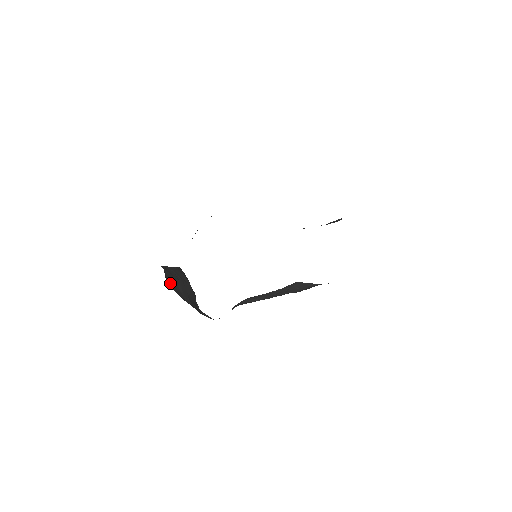
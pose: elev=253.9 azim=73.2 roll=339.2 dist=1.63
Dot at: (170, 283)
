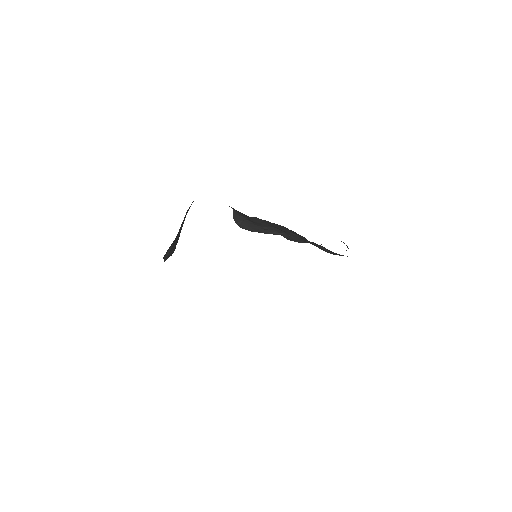
Dot at: (186, 213)
